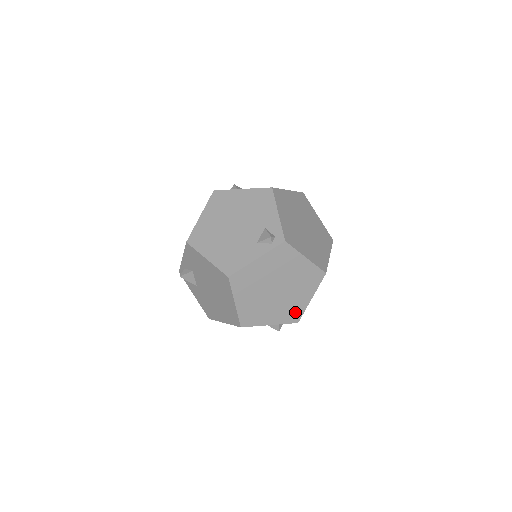
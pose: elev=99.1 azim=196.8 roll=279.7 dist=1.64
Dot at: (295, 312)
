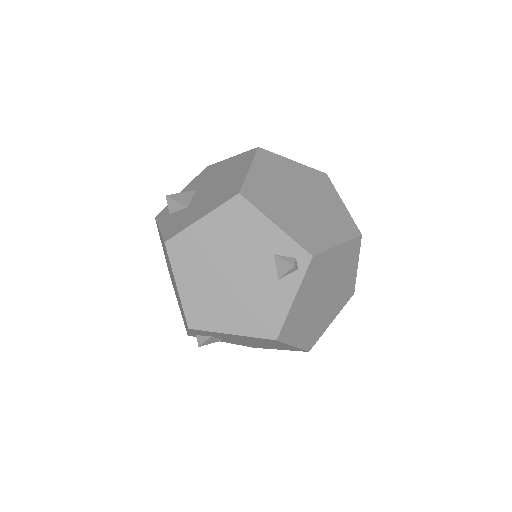
Dot at: (348, 290)
